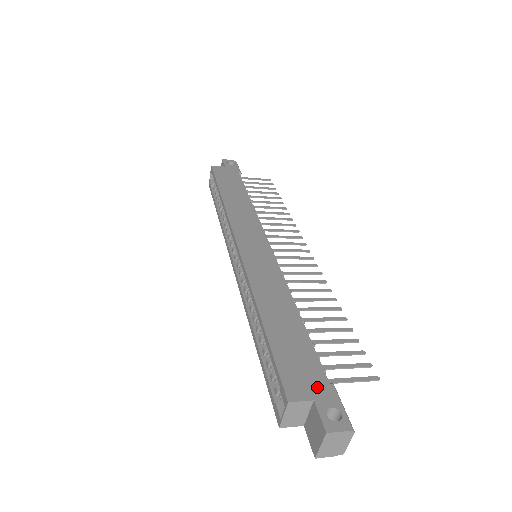
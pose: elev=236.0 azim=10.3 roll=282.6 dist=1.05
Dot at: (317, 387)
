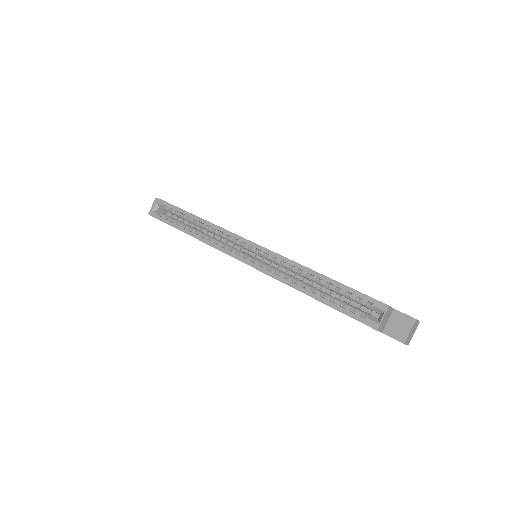
Dot at: occluded
